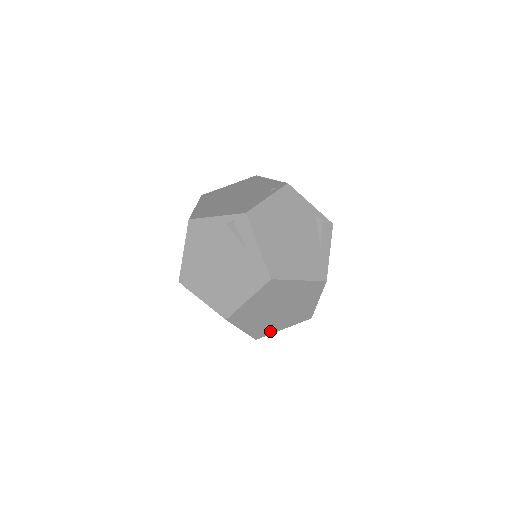
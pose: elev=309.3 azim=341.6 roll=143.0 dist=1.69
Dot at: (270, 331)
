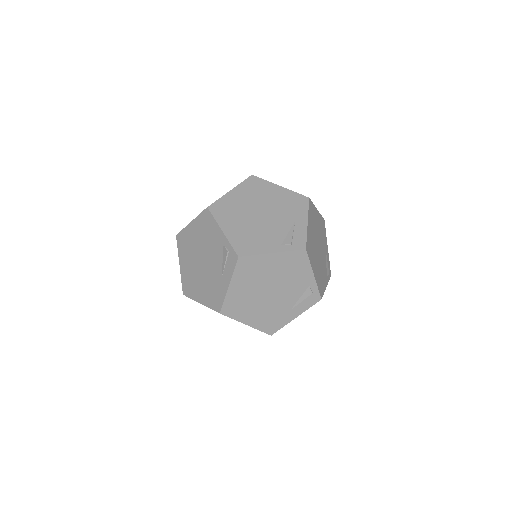
Dot at: occluded
